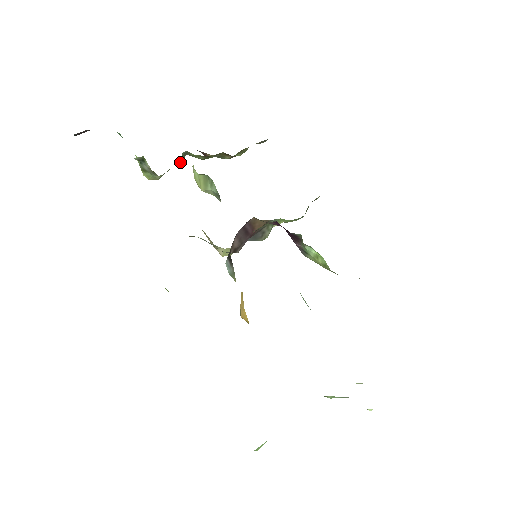
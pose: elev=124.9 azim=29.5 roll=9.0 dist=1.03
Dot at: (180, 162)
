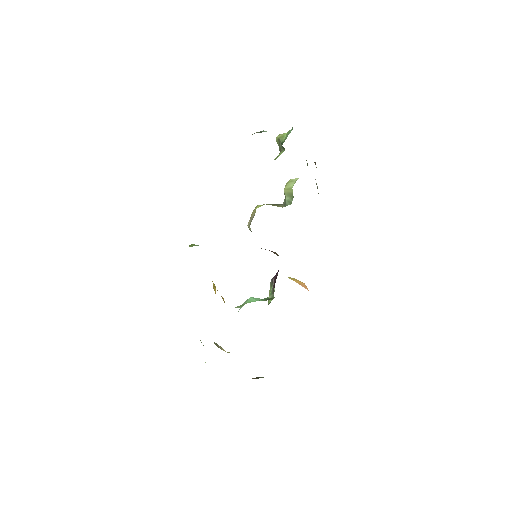
Dot at: occluded
